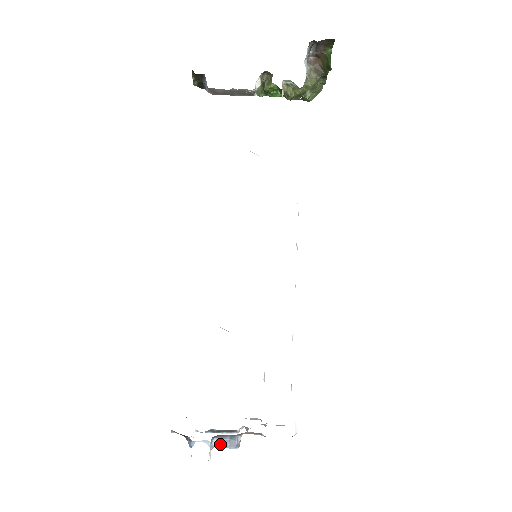
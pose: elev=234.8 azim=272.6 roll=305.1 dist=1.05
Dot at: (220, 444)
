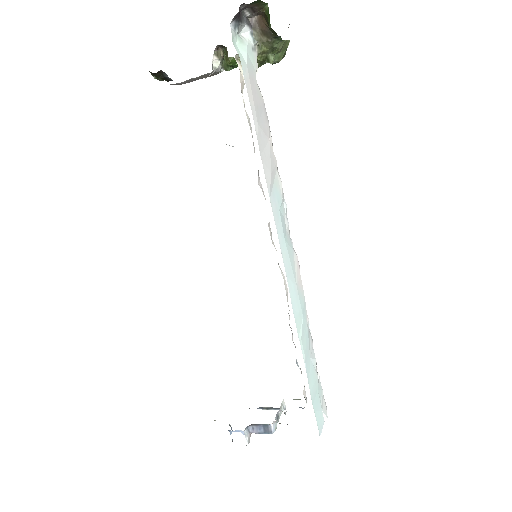
Dot at: (256, 431)
